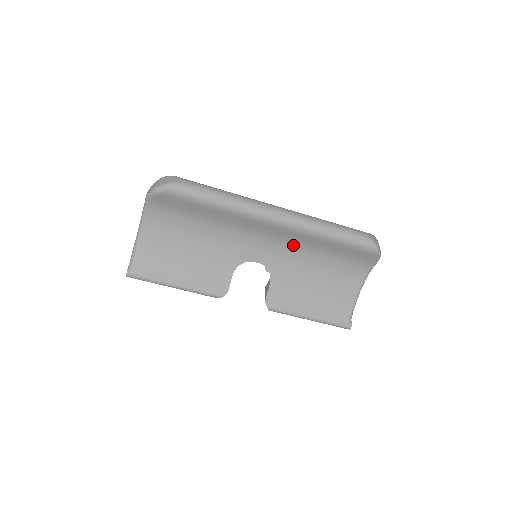
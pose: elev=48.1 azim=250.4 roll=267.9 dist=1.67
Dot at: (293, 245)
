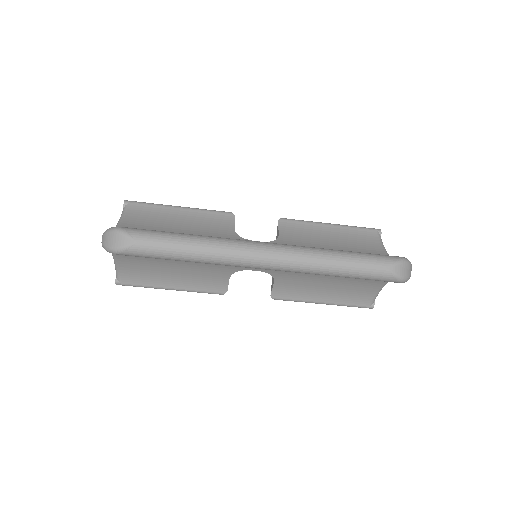
Dot at: occluded
